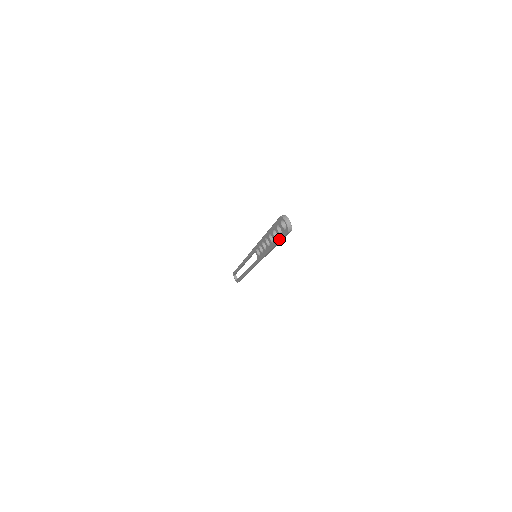
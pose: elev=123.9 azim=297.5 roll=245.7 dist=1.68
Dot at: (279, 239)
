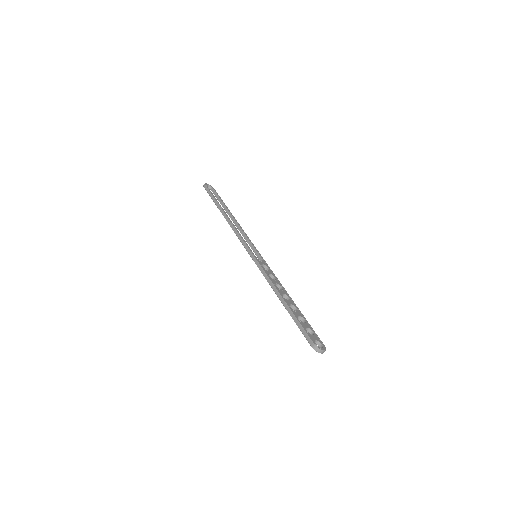
Dot at: occluded
